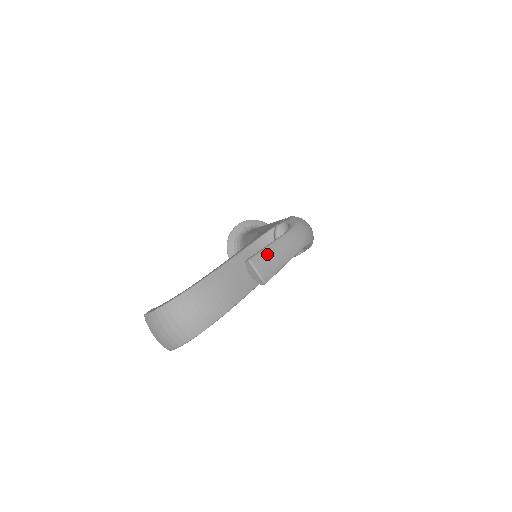
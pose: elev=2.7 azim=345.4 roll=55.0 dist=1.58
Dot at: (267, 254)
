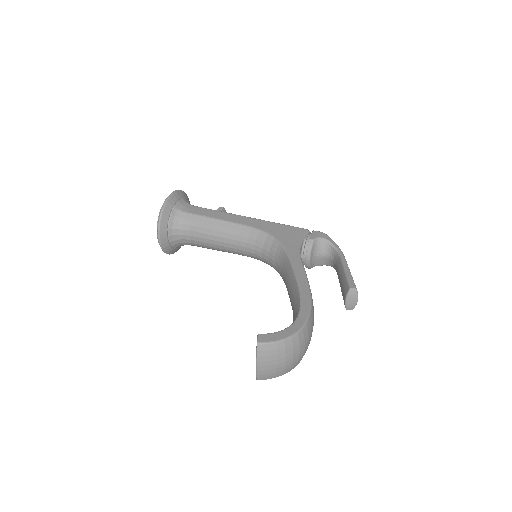
Dot at: occluded
